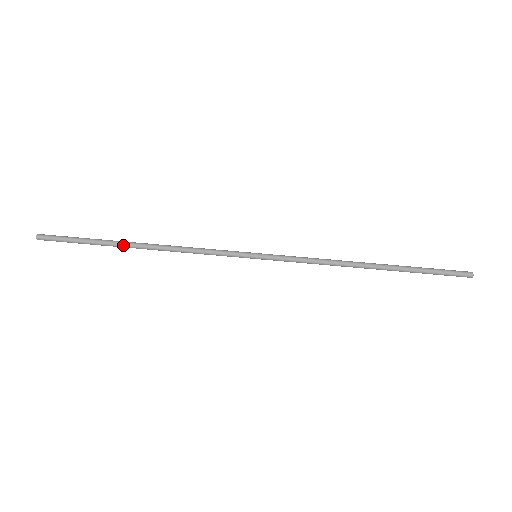
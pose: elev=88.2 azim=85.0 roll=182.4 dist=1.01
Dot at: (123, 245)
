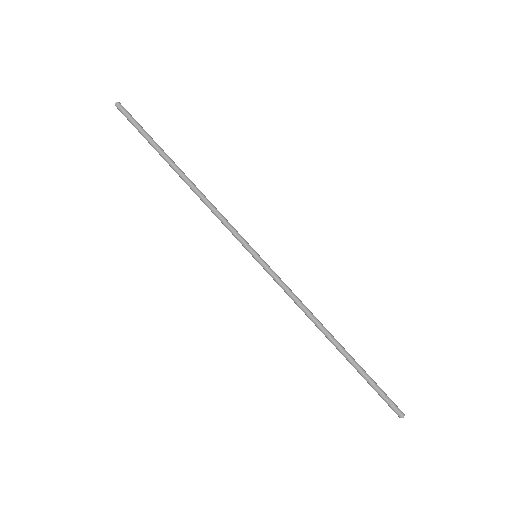
Dot at: (172, 161)
